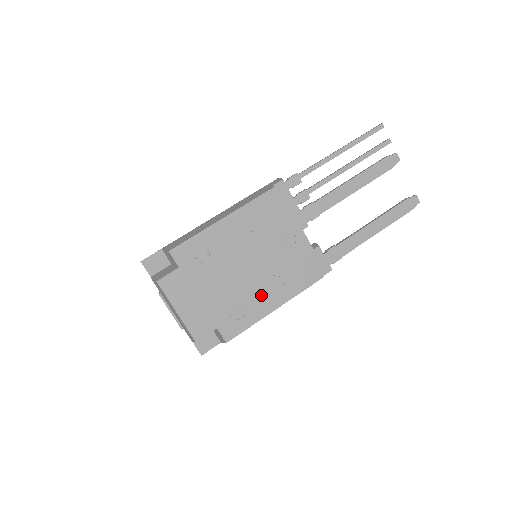
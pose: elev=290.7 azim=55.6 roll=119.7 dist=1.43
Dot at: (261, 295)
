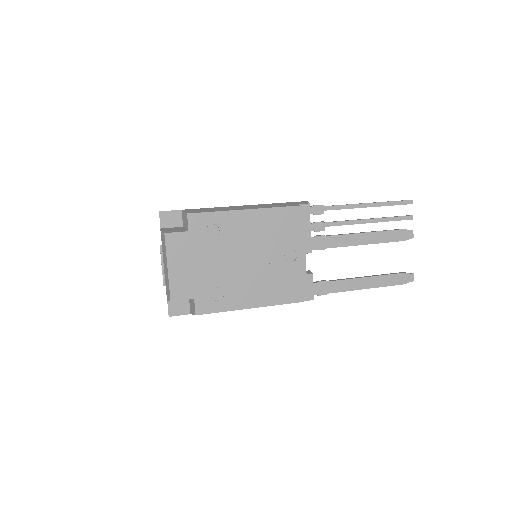
Dot at: (244, 290)
